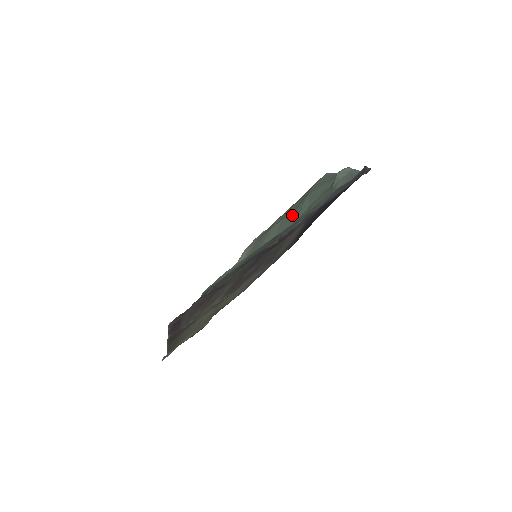
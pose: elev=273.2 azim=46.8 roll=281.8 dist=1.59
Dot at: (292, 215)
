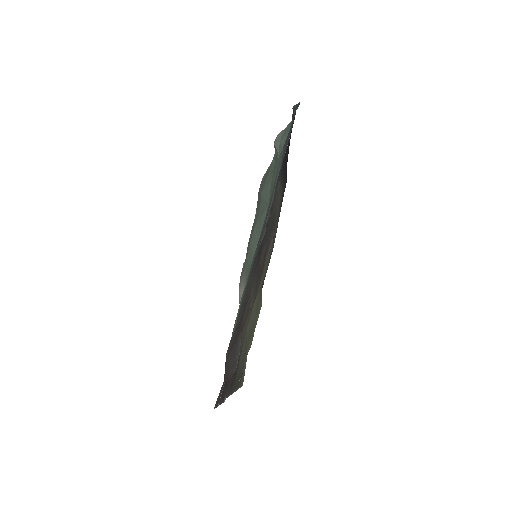
Dot at: (260, 213)
